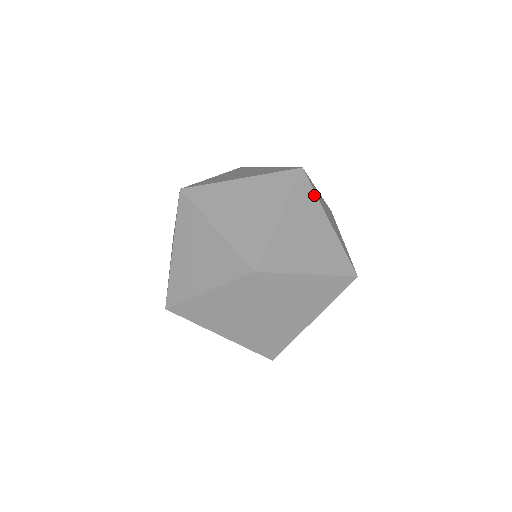
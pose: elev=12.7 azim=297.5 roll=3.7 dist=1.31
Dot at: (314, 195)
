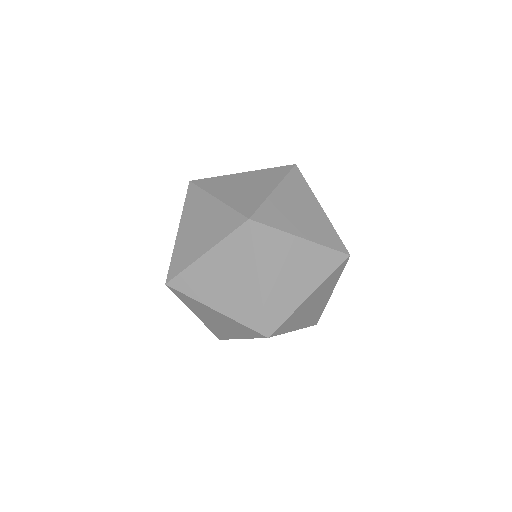
Dot at: (274, 231)
